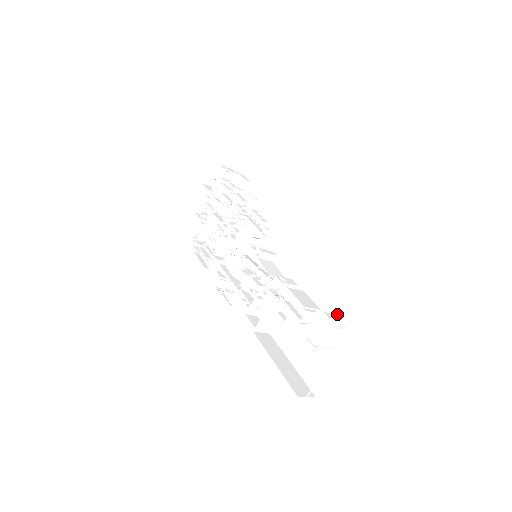
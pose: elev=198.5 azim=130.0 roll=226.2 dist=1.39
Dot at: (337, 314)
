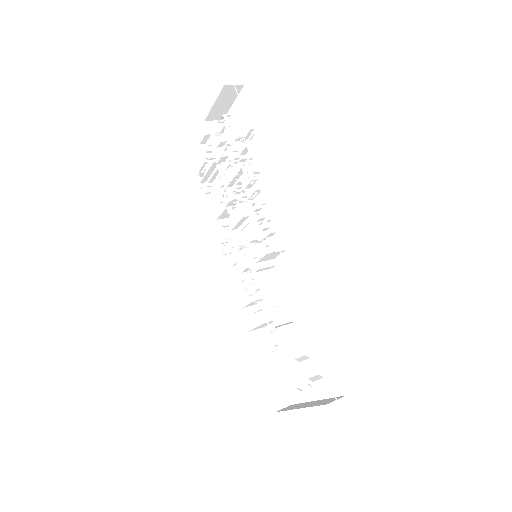
Dot at: (317, 368)
